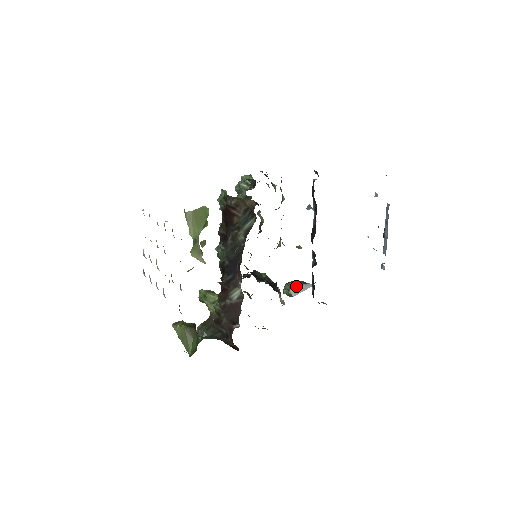
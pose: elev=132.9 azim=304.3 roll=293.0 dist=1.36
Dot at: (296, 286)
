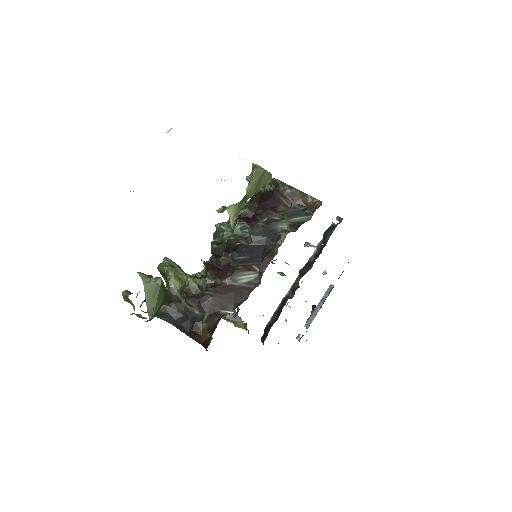
Dot at: (234, 313)
